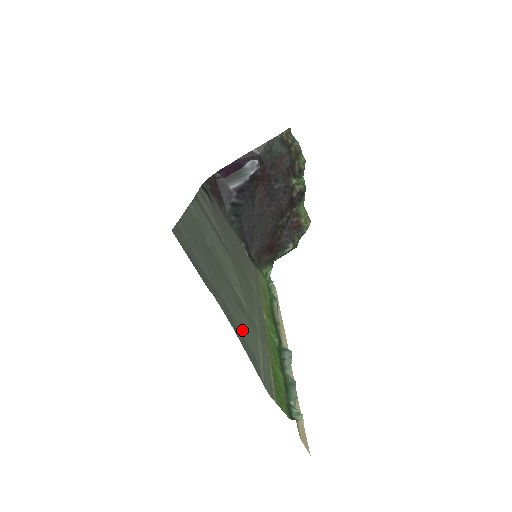
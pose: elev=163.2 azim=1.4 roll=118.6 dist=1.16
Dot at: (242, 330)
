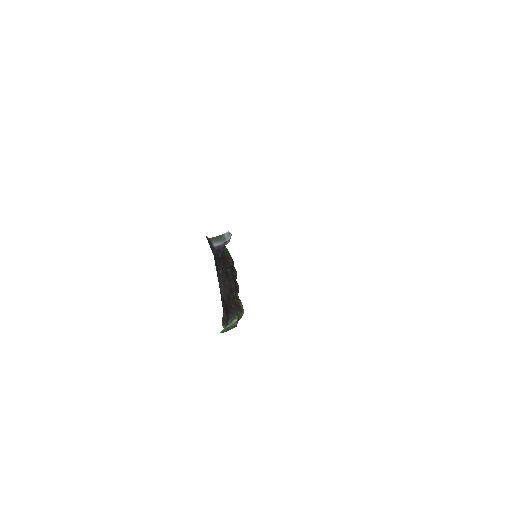
Dot at: occluded
